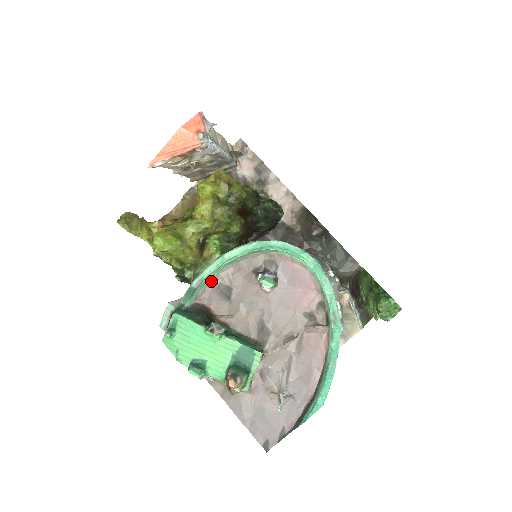
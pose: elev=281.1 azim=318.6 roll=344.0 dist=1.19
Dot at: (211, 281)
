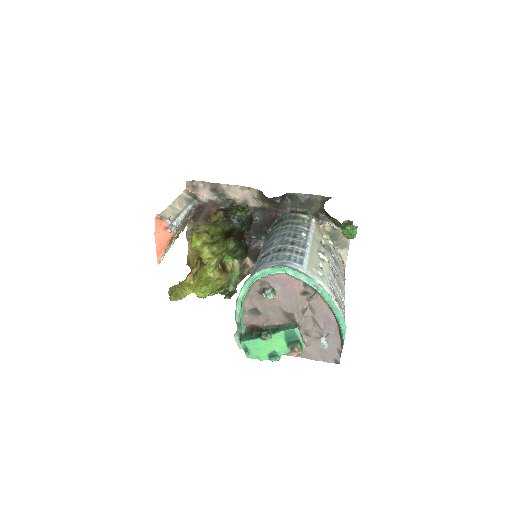
Dot at: (244, 312)
